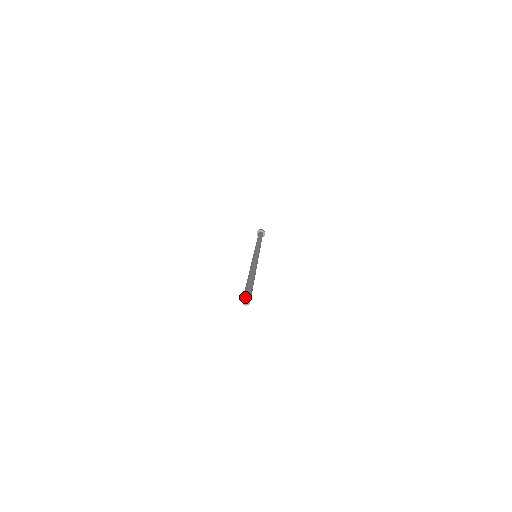
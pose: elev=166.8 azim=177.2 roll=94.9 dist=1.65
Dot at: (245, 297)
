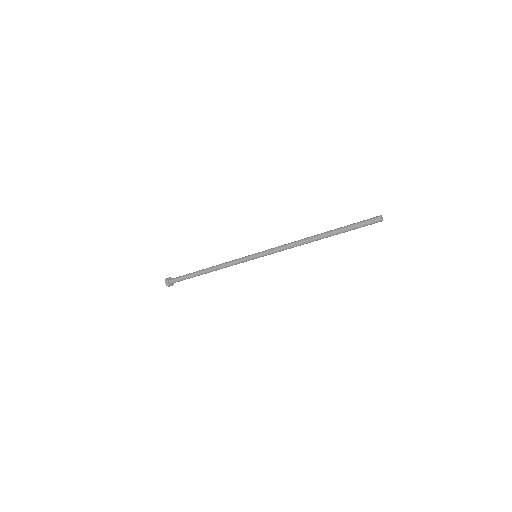
Dot at: (381, 215)
